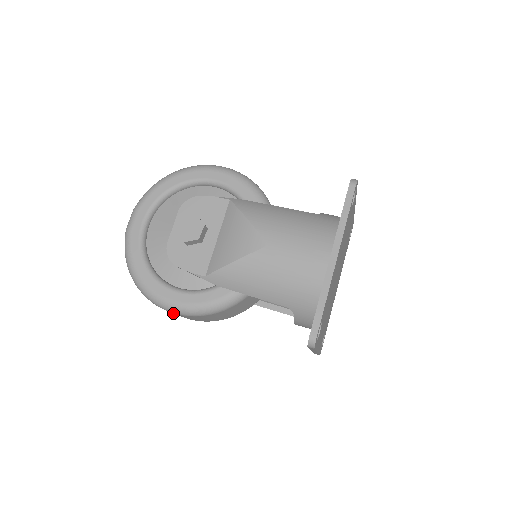
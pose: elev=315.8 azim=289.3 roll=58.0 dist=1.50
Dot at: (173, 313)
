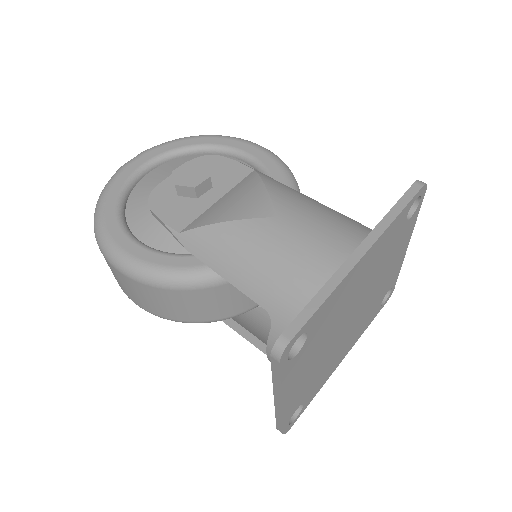
Dot at: (117, 272)
